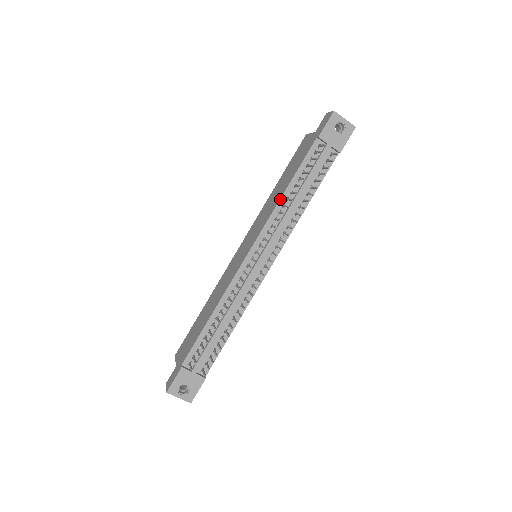
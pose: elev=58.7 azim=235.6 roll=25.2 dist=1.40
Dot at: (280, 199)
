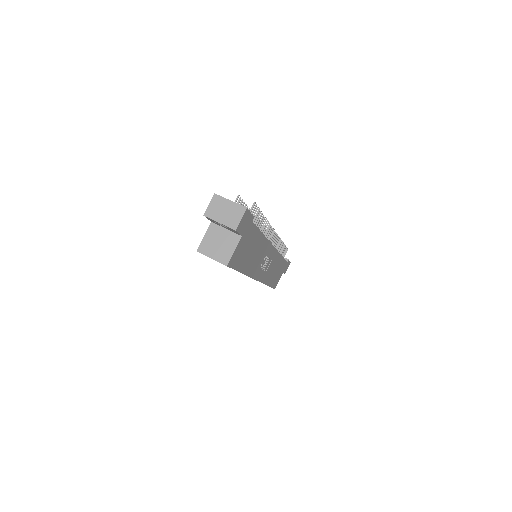
Dot at: occluded
